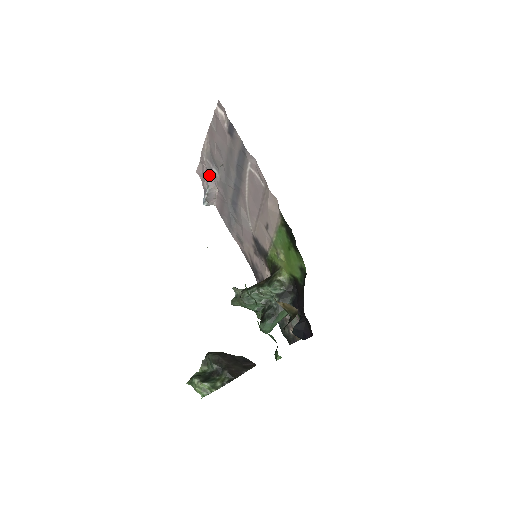
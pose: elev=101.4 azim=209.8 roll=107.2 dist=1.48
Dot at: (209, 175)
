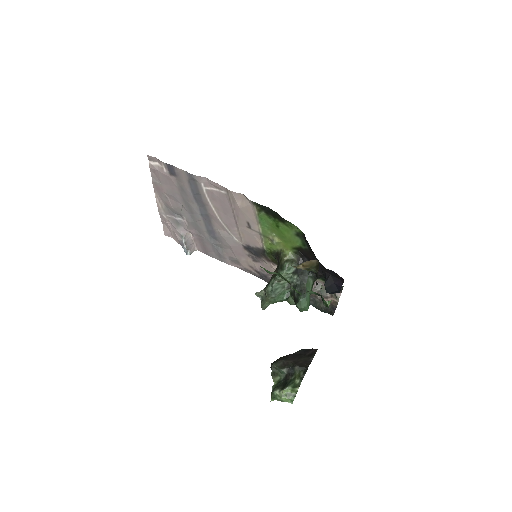
Dot at: (177, 226)
